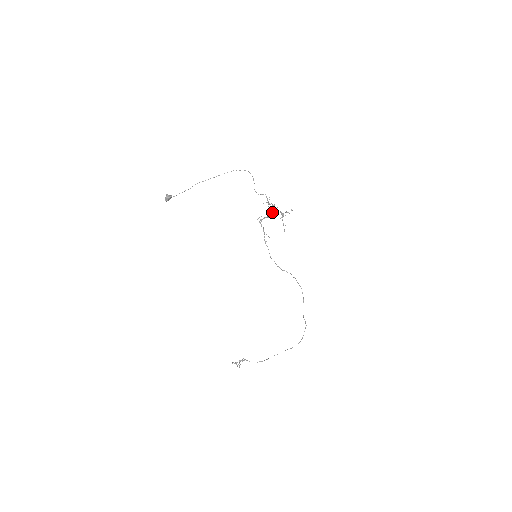
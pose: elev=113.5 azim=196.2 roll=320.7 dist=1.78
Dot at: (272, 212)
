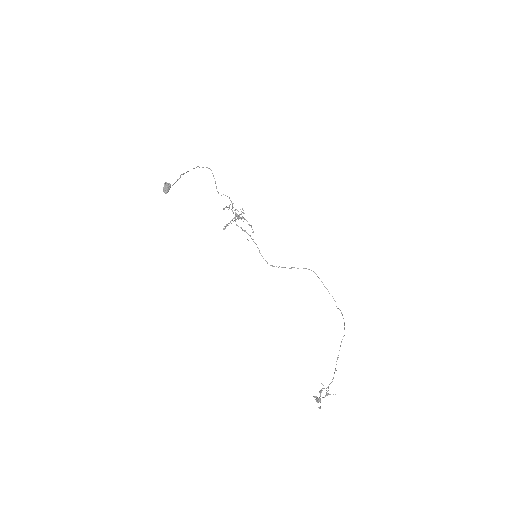
Dot at: (236, 215)
